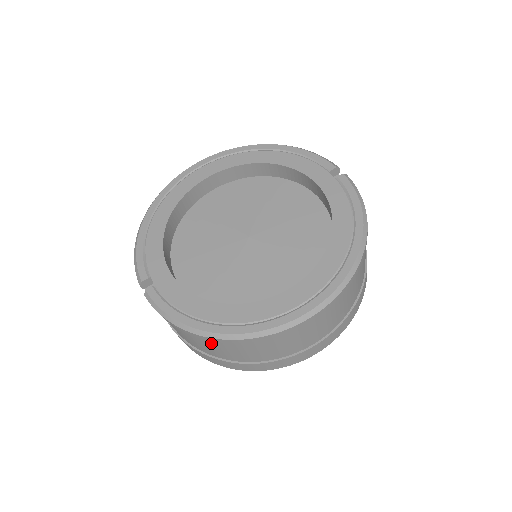
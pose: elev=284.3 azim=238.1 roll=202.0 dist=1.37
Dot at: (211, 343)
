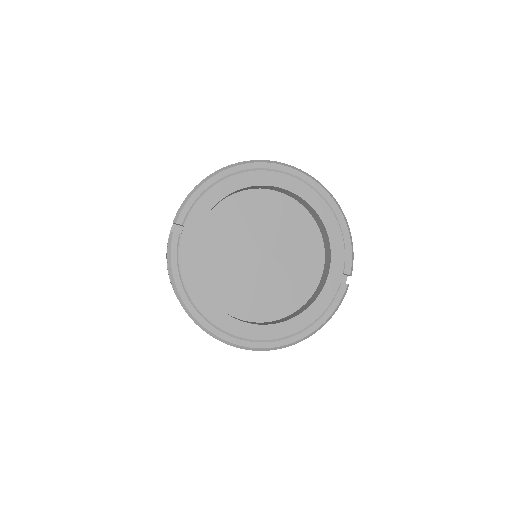
Dot at: occluded
